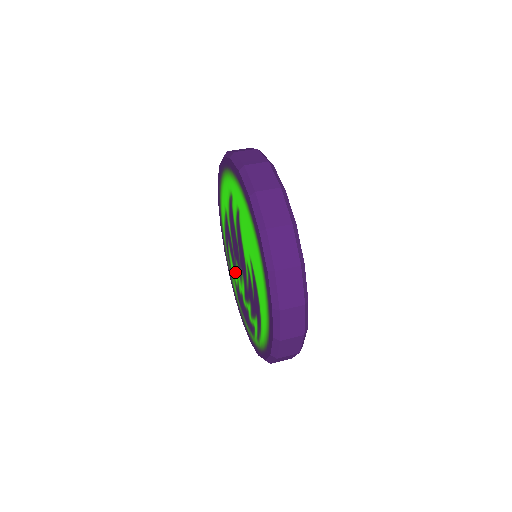
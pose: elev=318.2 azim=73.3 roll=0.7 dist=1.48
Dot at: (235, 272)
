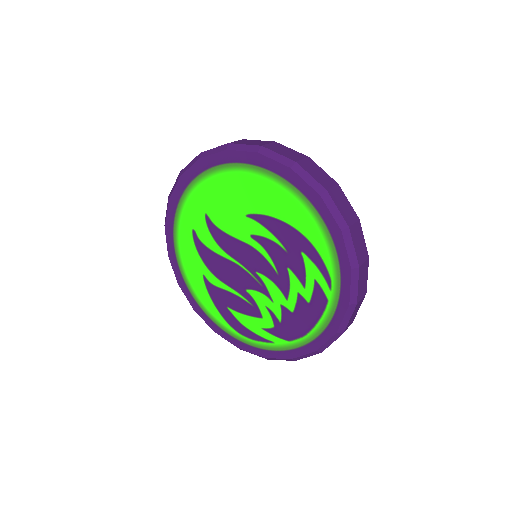
Dot at: (259, 314)
